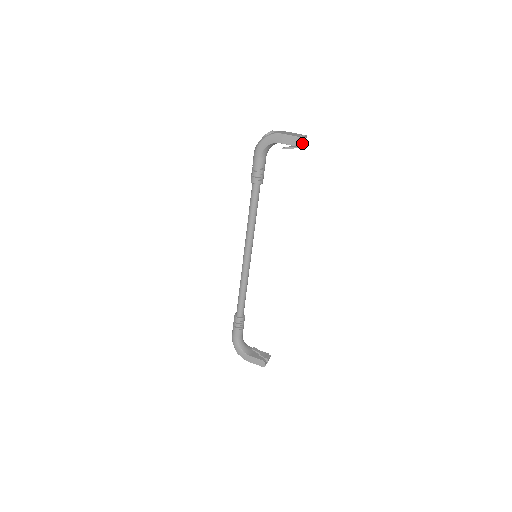
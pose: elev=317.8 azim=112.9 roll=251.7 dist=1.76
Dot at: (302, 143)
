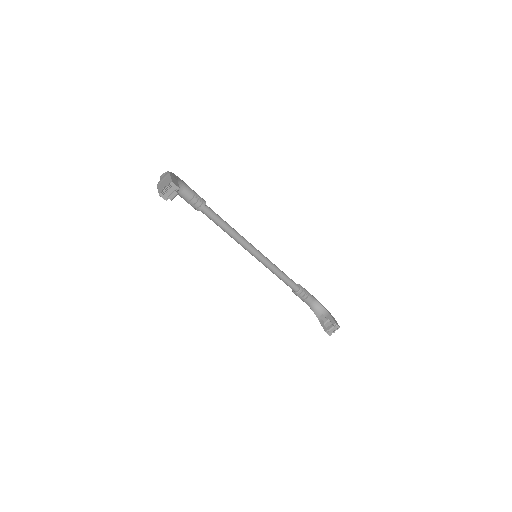
Dot at: (167, 196)
